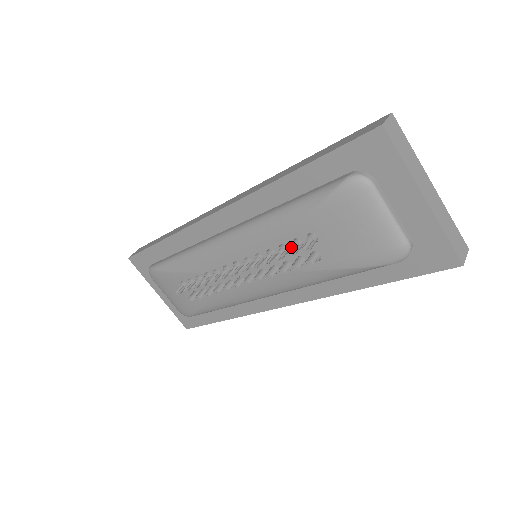
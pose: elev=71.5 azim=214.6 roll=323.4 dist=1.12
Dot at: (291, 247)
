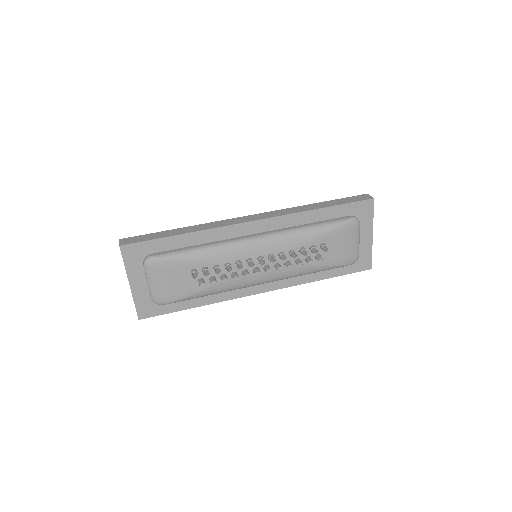
Dot at: (307, 250)
